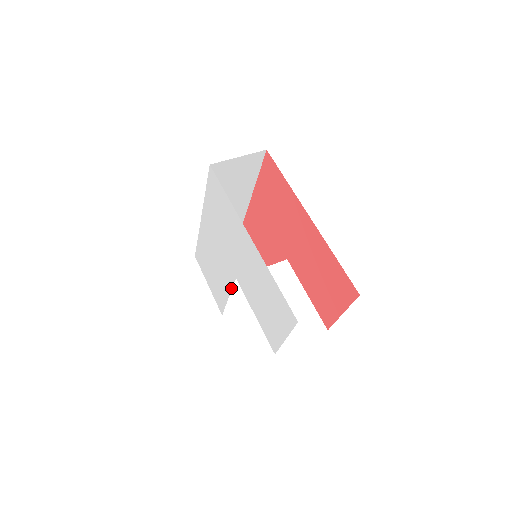
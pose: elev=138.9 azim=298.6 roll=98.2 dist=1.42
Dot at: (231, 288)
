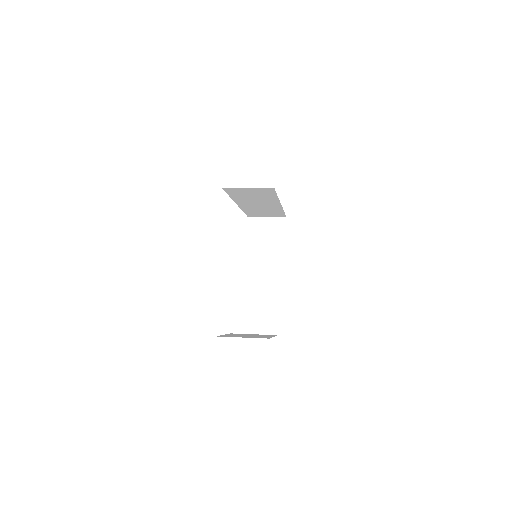
Dot at: occluded
